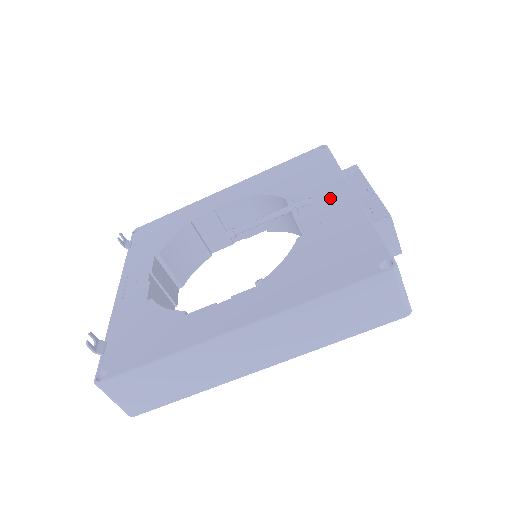
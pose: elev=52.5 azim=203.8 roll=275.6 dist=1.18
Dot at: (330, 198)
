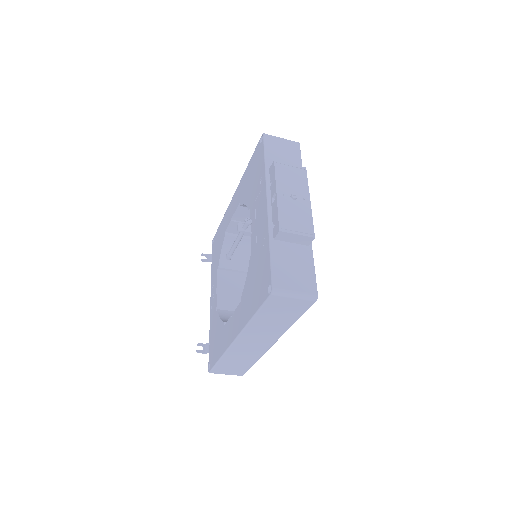
Dot at: (260, 211)
